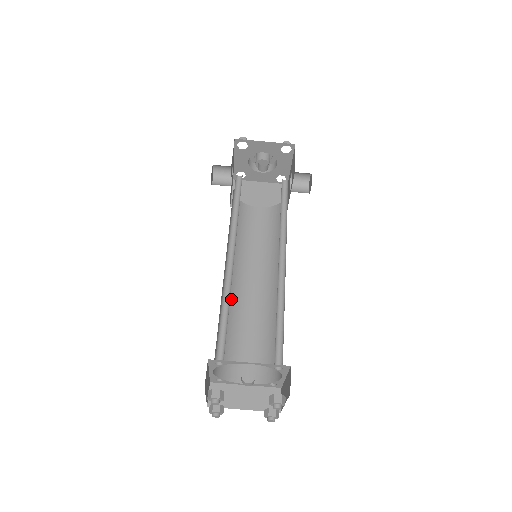
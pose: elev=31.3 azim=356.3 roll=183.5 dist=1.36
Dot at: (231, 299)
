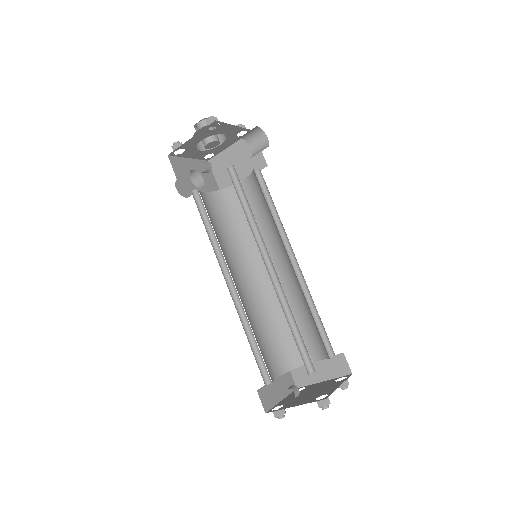
Dot at: (265, 296)
